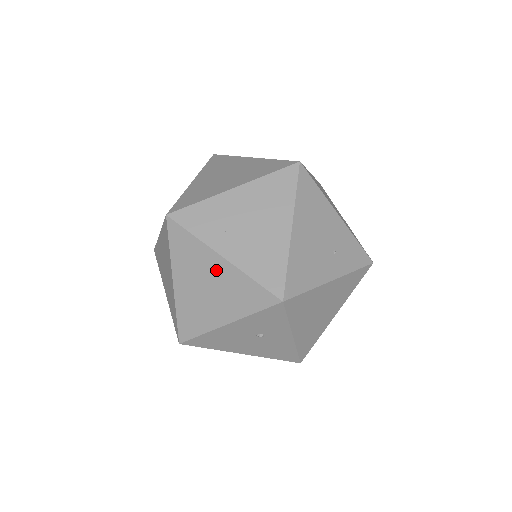
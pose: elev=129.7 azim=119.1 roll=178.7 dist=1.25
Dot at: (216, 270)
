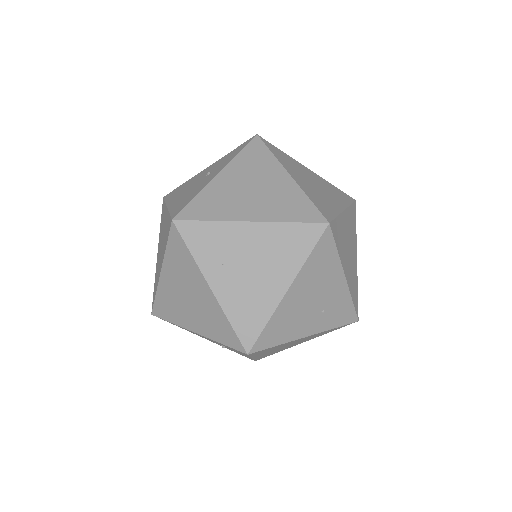
Dot at: (201, 292)
